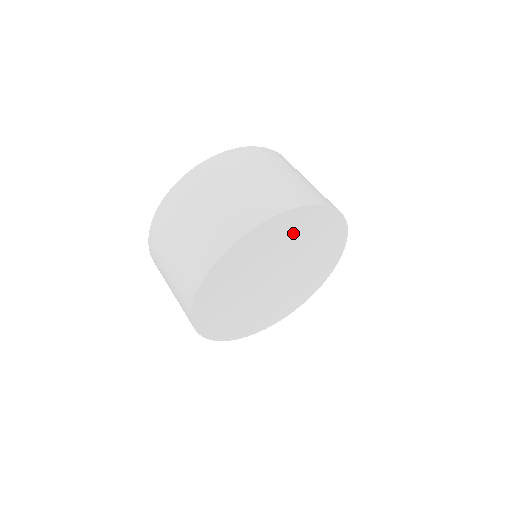
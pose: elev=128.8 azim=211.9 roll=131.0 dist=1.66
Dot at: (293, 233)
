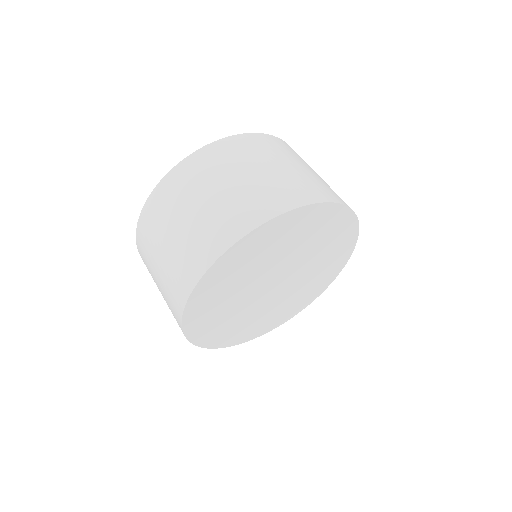
Dot at: (325, 235)
